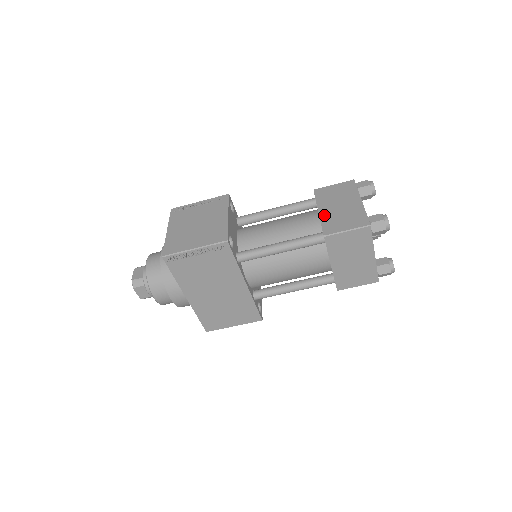
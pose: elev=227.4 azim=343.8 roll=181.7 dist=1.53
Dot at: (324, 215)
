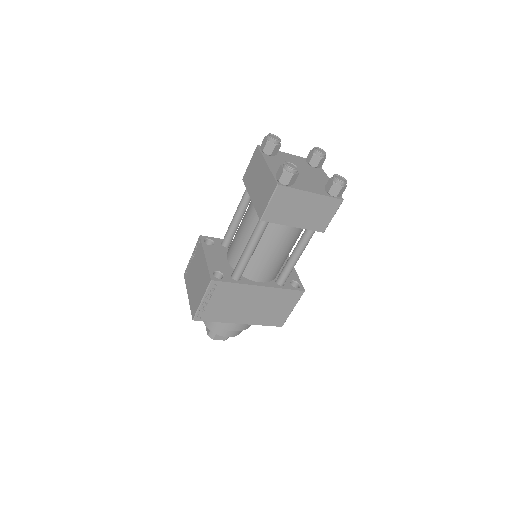
Dot at: (254, 199)
